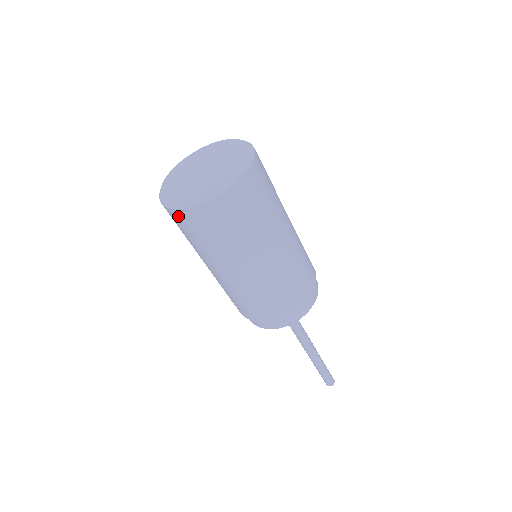
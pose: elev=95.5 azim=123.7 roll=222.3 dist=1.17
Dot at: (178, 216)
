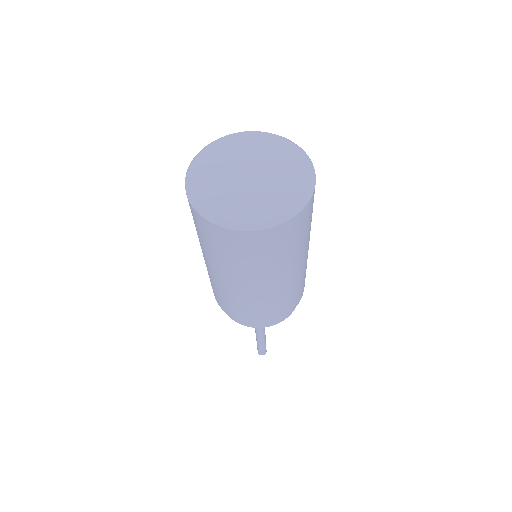
Dot at: (206, 225)
